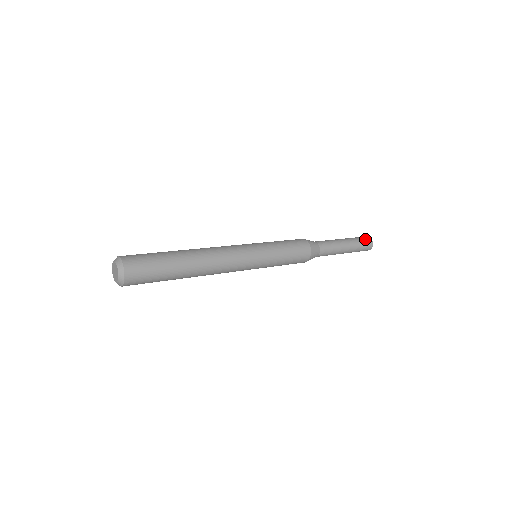
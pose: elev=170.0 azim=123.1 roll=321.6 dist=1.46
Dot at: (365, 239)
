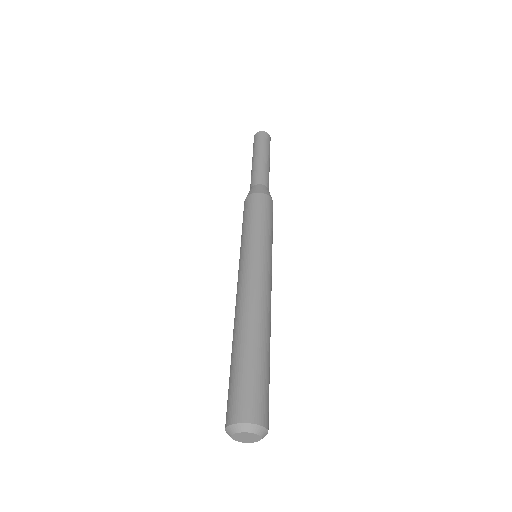
Dot at: (263, 137)
